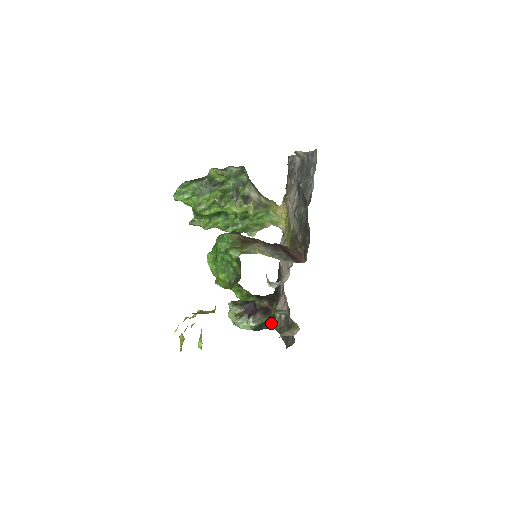
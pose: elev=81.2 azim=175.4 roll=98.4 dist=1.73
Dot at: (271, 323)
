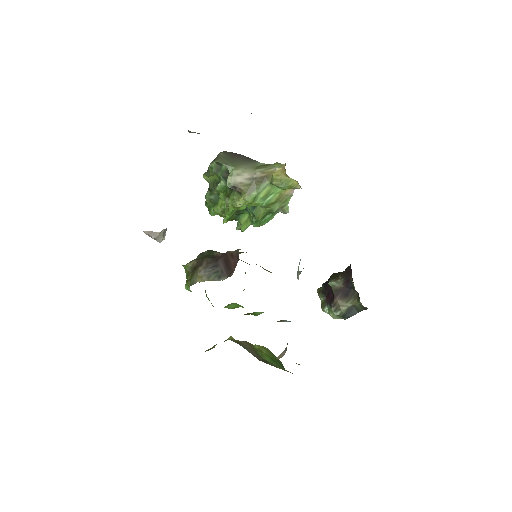
Dot at: (360, 304)
